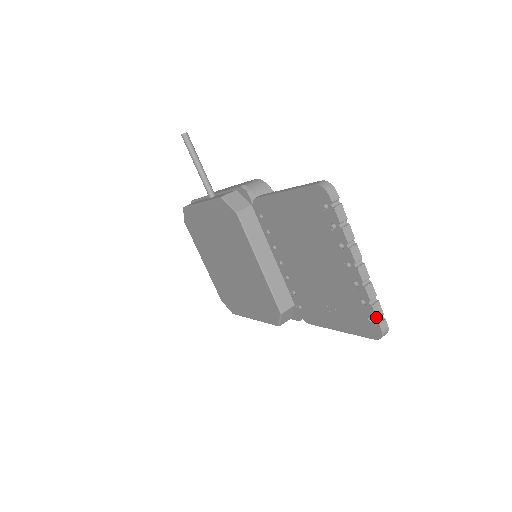
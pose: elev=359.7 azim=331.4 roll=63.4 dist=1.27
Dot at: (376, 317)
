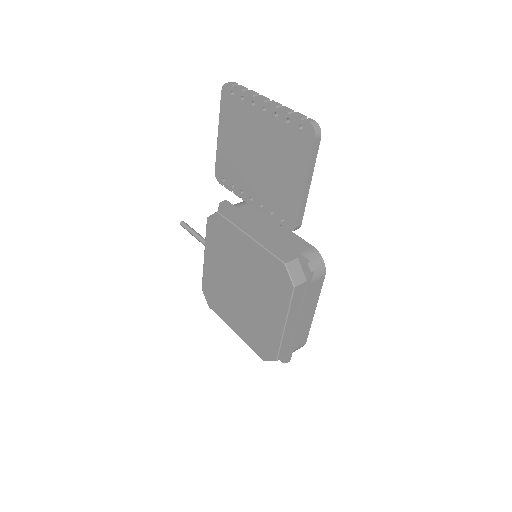
Dot at: (299, 117)
